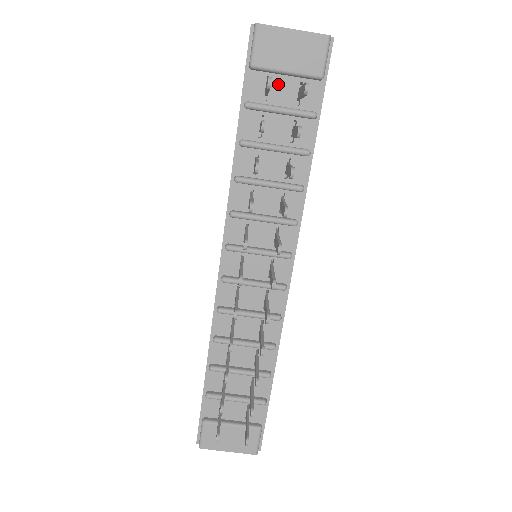
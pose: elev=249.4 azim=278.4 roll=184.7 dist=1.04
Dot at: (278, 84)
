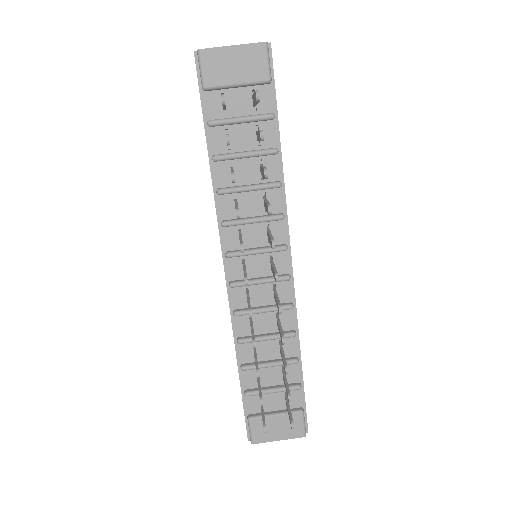
Dot at: (232, 97)
